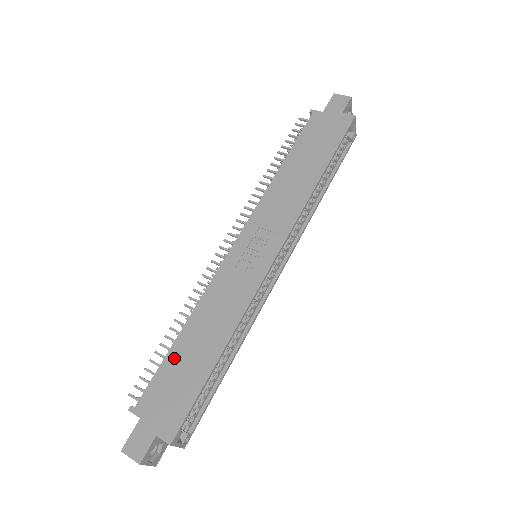
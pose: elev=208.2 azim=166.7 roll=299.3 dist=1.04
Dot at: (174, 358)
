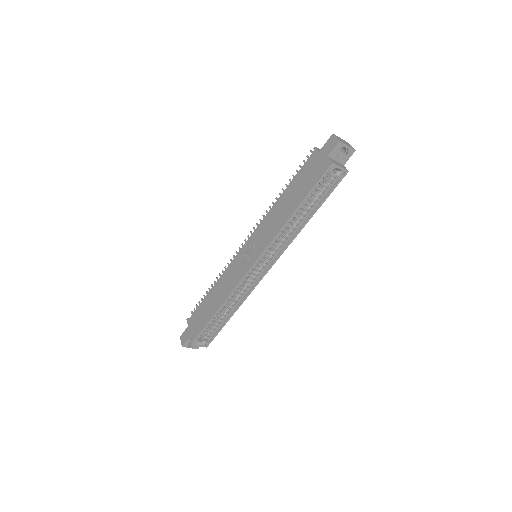
Dot at: (204, 303)
